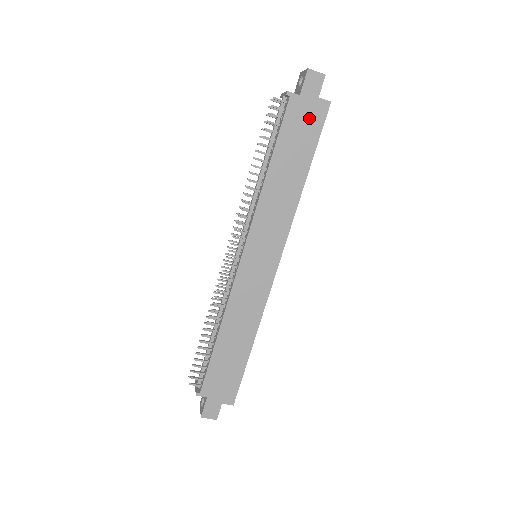
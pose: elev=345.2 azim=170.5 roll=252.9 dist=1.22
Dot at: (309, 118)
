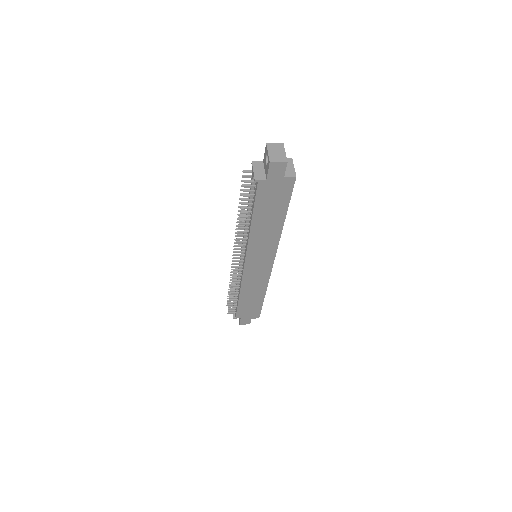
Dot at: (278, 190)
